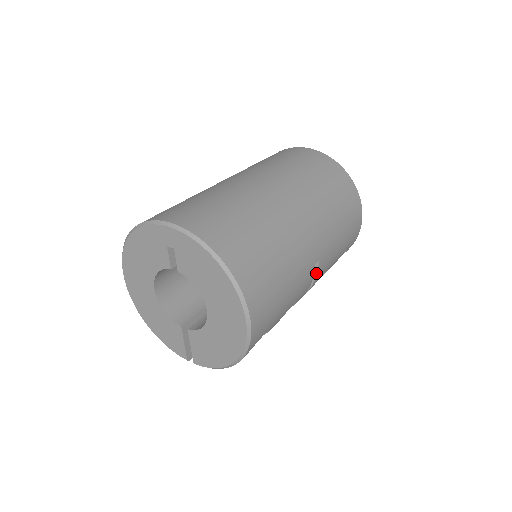
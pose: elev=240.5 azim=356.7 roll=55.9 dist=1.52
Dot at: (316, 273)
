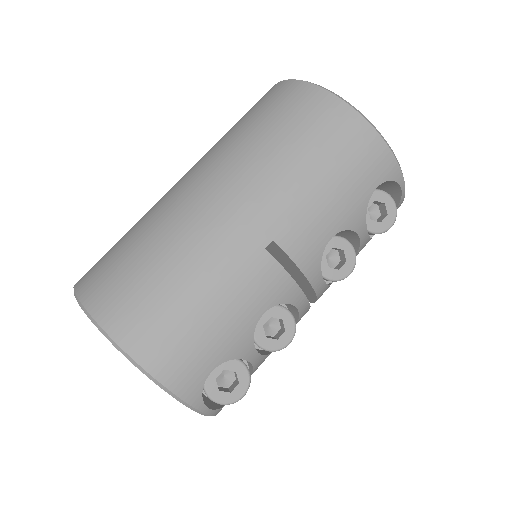
Dot at: (287, 256)
